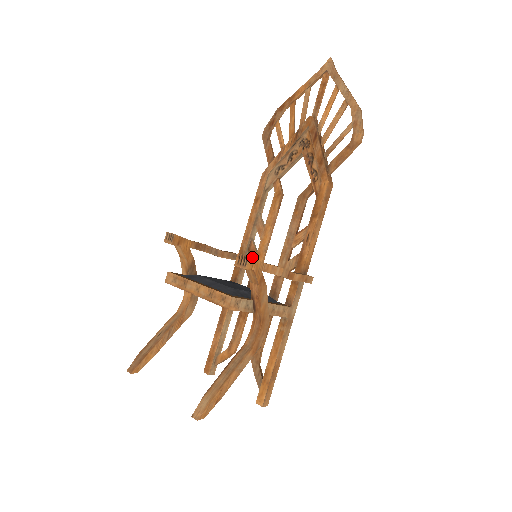
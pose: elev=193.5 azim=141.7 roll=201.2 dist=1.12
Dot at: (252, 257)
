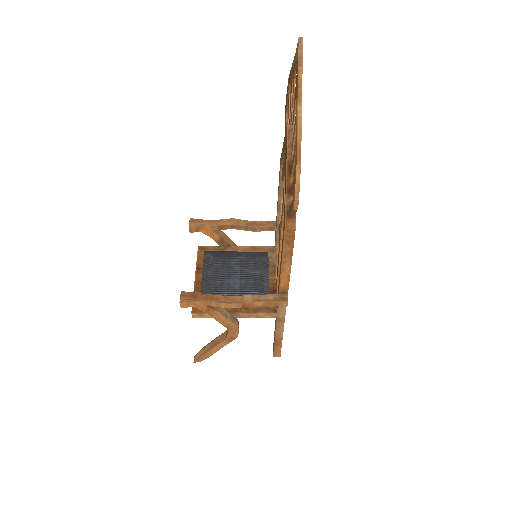
Dot at: (279, 238)
